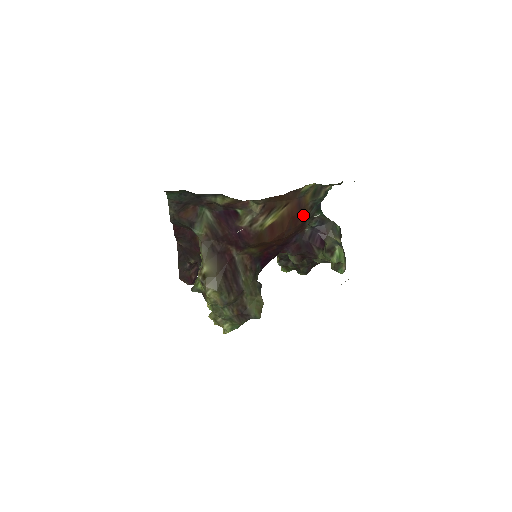
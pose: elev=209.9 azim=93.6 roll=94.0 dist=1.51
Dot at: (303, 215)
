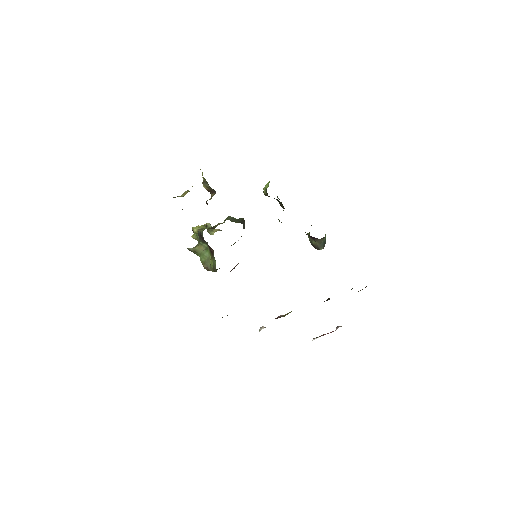
Dot at: occluded
